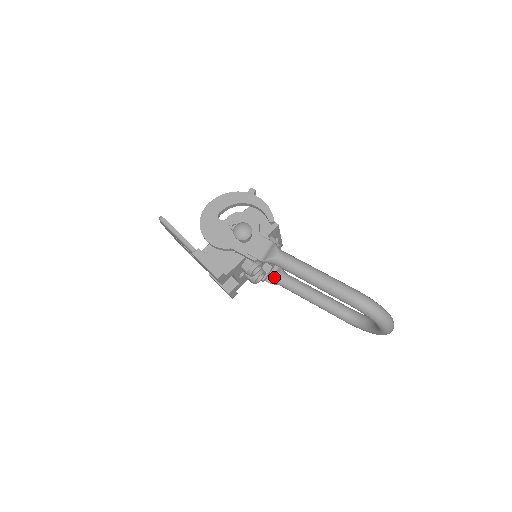
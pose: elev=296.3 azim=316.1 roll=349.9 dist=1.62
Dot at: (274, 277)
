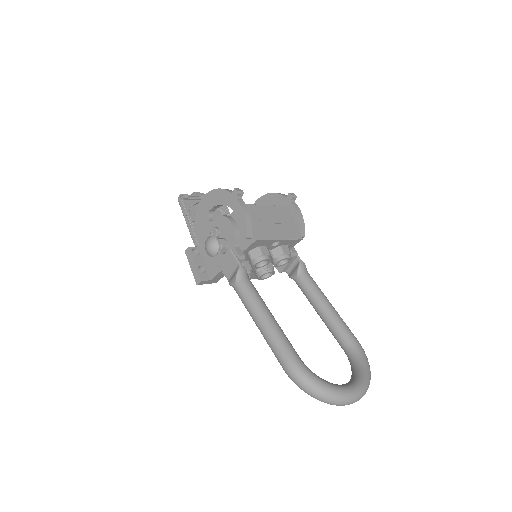
Dot at: (292, 272)
